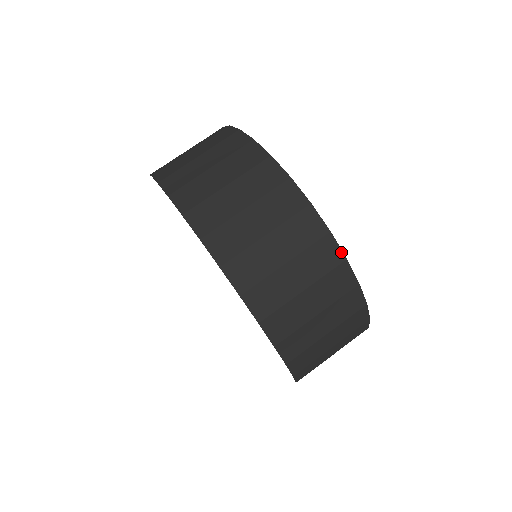
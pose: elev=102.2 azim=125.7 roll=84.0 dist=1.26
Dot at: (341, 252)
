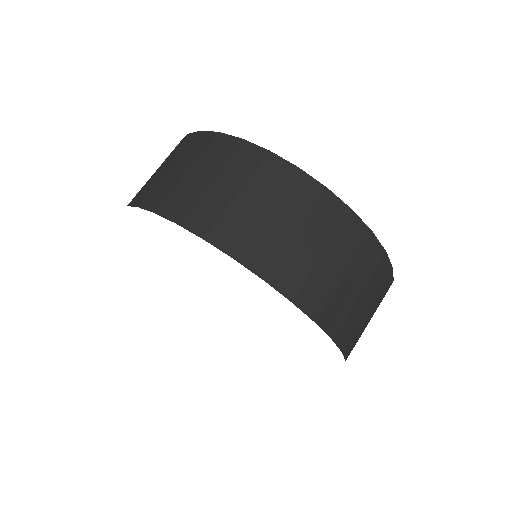
Dot at: (234, 138)
